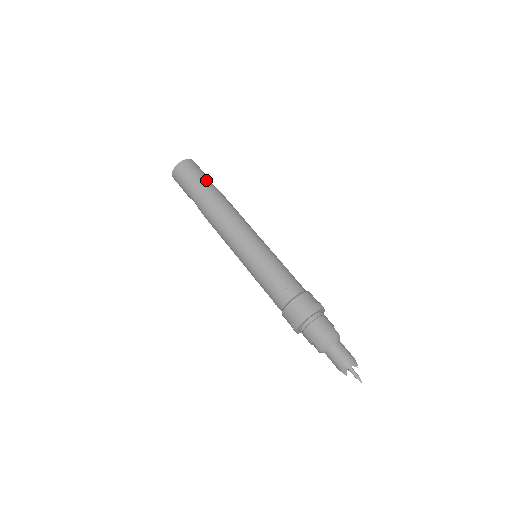
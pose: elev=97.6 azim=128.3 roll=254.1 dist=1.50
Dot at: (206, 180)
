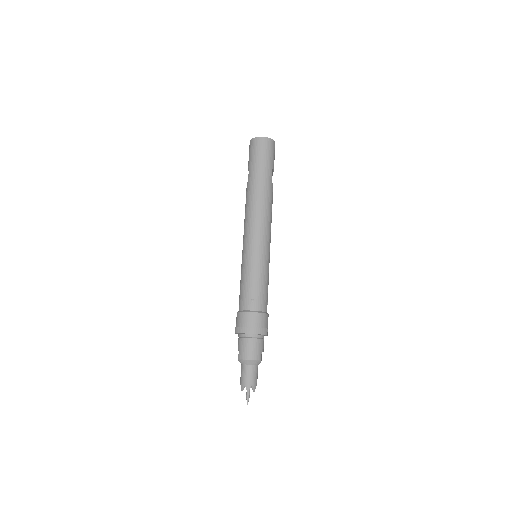
Dot at: (270, 168)
